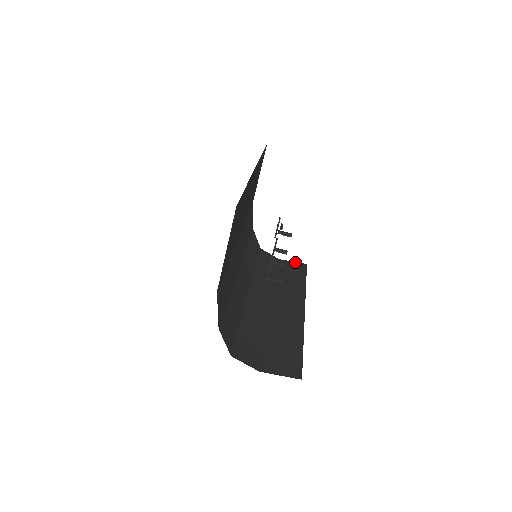
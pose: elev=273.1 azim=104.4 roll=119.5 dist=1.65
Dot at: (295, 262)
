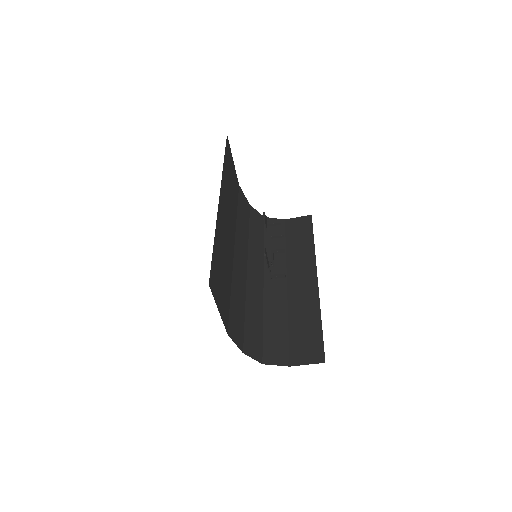
Dot at: (300, 217)
